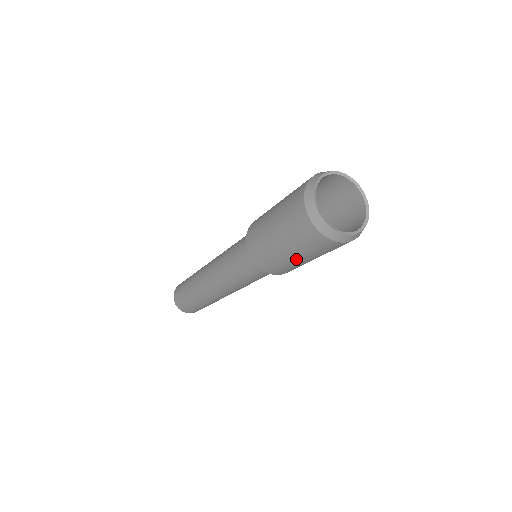
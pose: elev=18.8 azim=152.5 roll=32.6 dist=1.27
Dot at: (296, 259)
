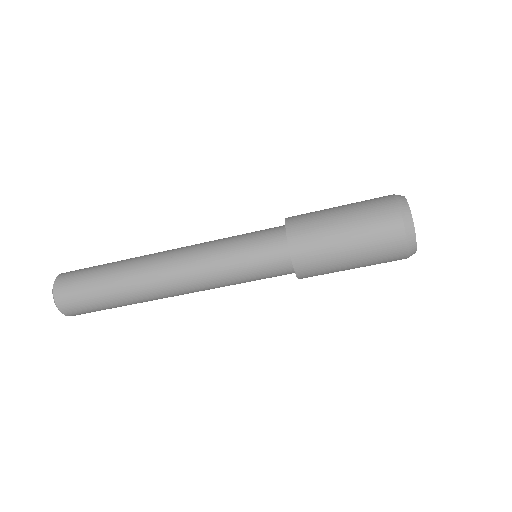
Dot at: (349, 269)
